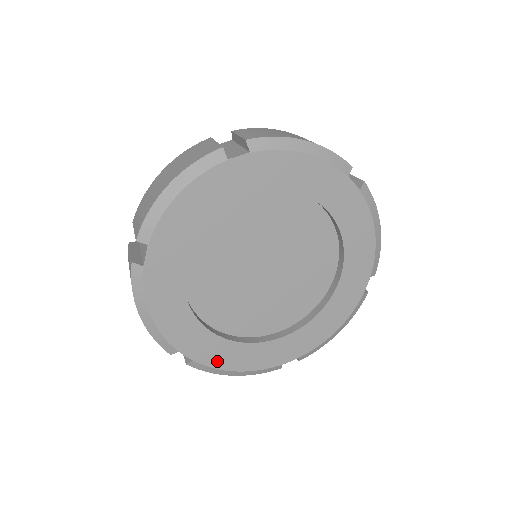
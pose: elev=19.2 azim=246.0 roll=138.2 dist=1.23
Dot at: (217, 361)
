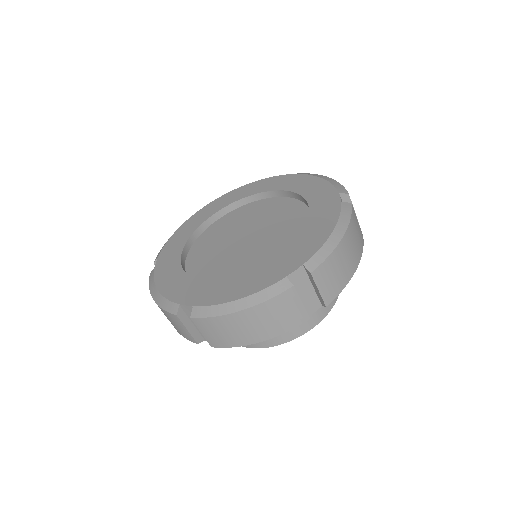
Dot at: (215, 299)
